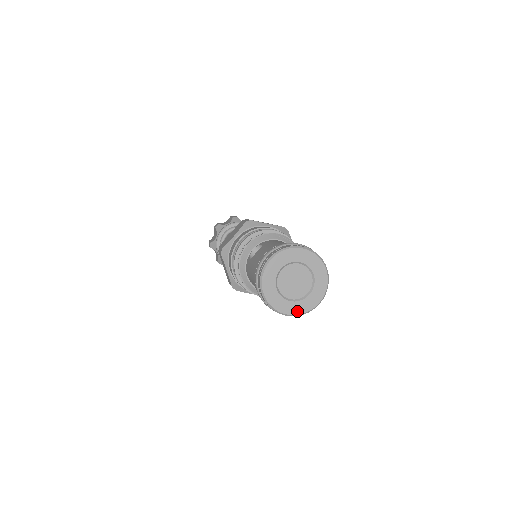
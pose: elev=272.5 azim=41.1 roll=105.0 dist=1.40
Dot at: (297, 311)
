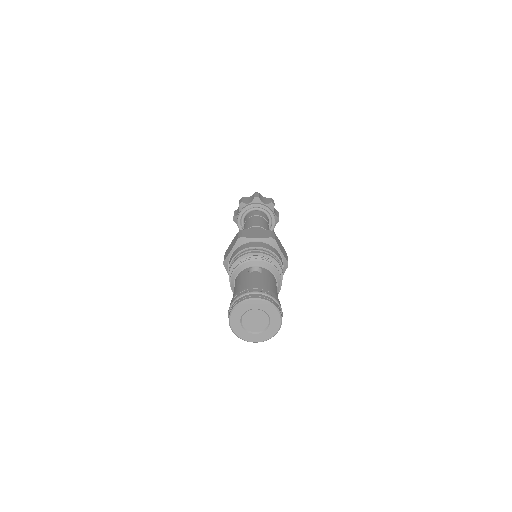
Dot at: (240, 335)
